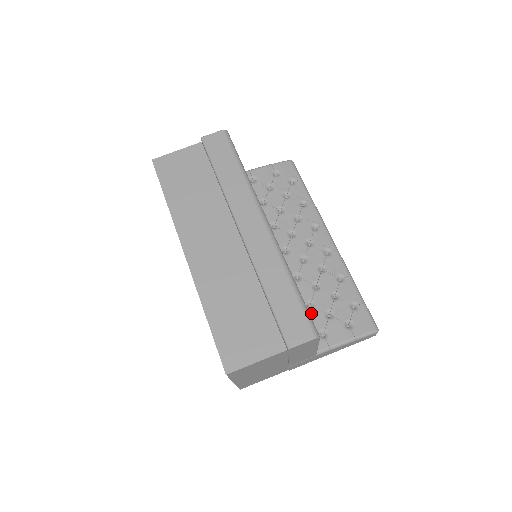
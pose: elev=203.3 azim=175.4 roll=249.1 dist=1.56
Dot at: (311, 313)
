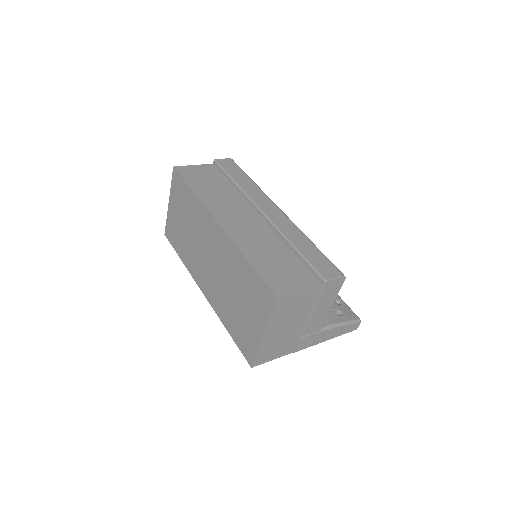
Dot at: occluded
